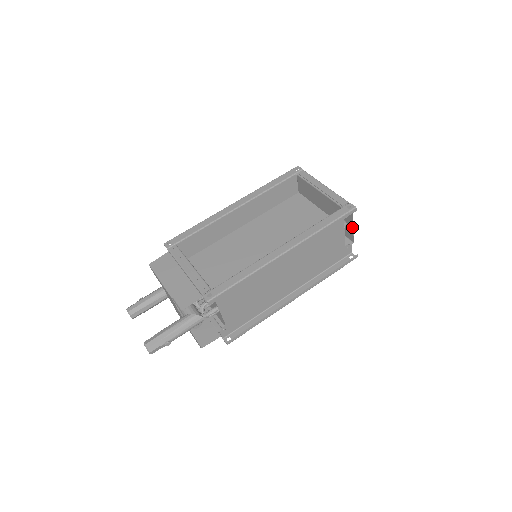
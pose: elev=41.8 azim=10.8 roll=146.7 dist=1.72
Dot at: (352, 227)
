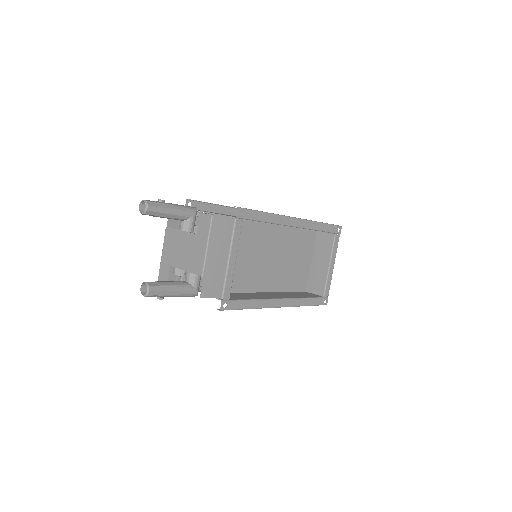
Dot at: occluded
